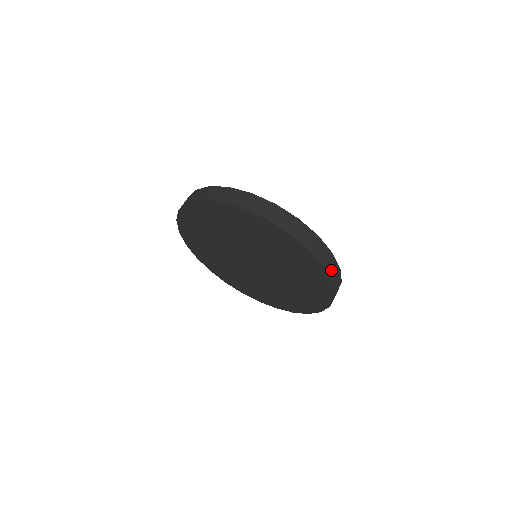
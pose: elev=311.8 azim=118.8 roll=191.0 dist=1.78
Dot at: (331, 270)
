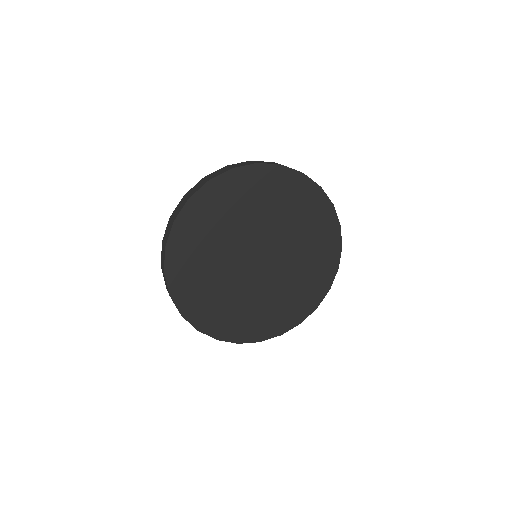
Dot at: occluded
